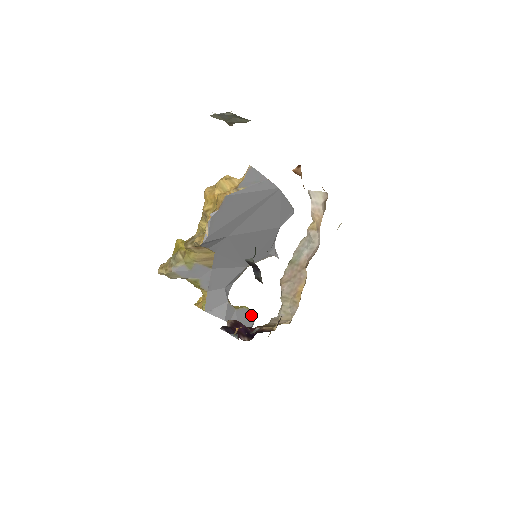
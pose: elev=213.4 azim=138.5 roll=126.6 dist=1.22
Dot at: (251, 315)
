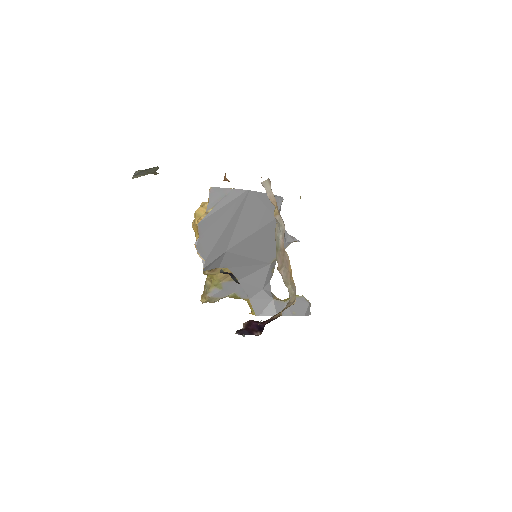
Dot at: (303, 300)
